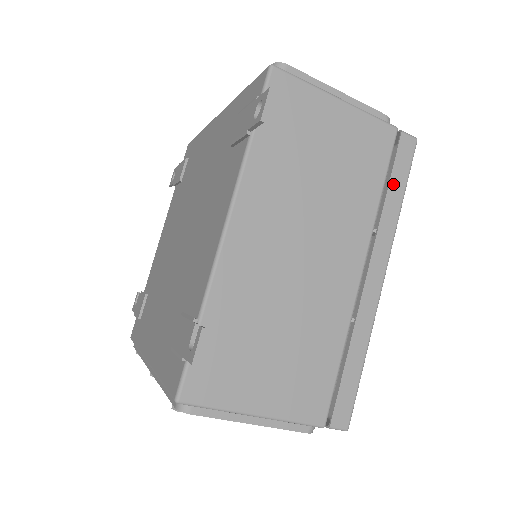
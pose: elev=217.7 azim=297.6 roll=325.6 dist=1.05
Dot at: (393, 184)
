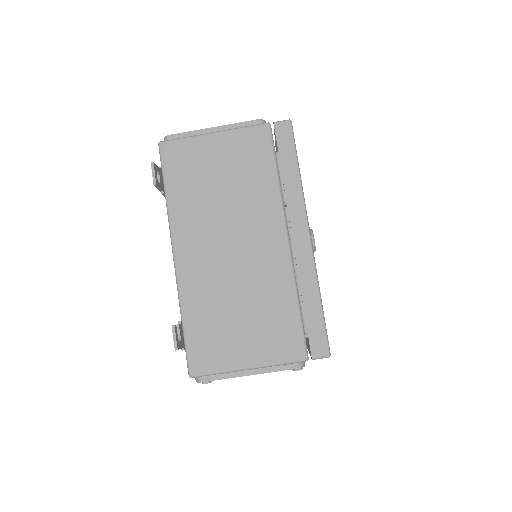
Dot at: (284, 163)
